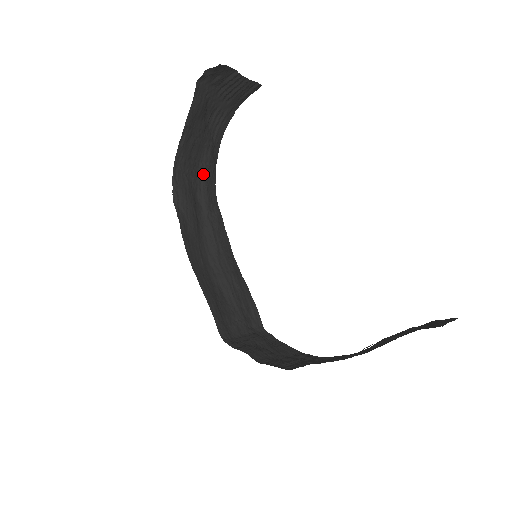
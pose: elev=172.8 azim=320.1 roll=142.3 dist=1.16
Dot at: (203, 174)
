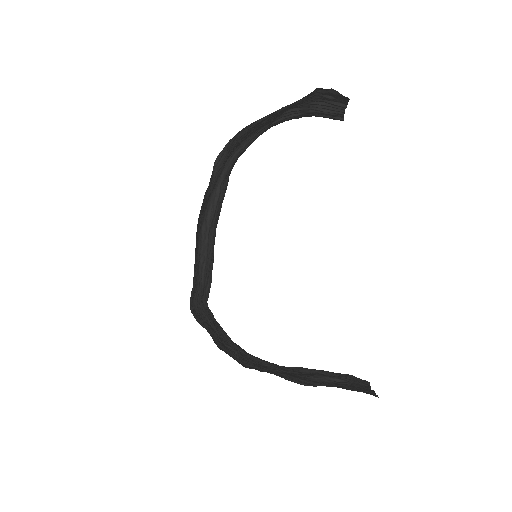
Dot at: (243, 147)
